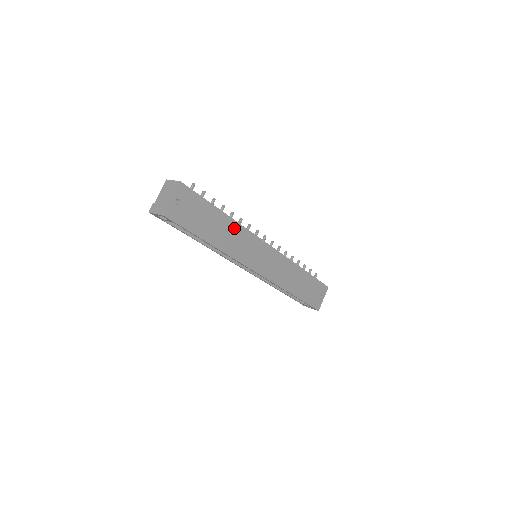
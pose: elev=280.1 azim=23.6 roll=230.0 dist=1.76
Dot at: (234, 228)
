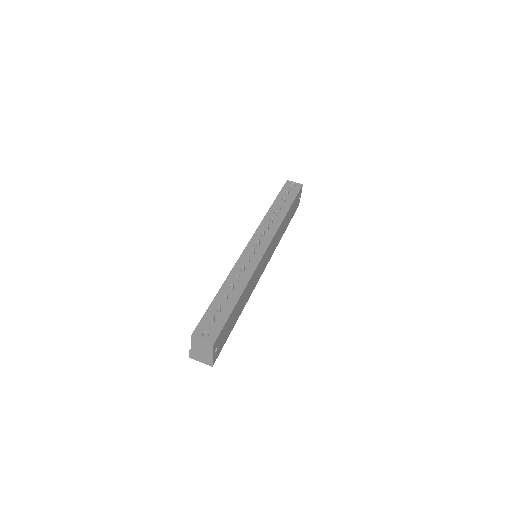
Dot at: (247, 288)
